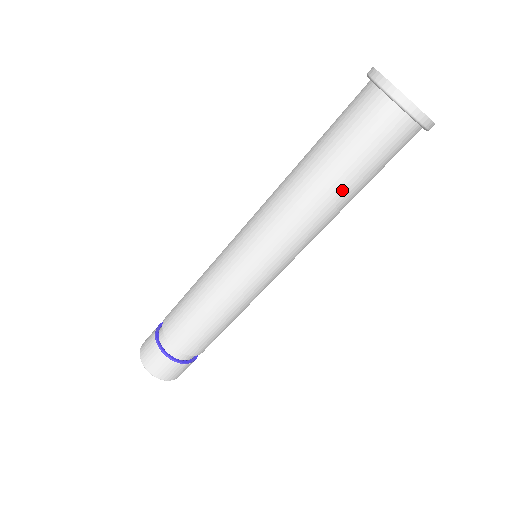
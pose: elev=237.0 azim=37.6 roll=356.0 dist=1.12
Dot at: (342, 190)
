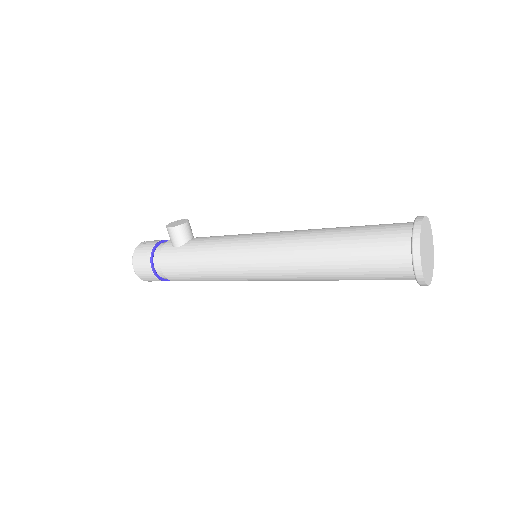
Dot at: occluded
